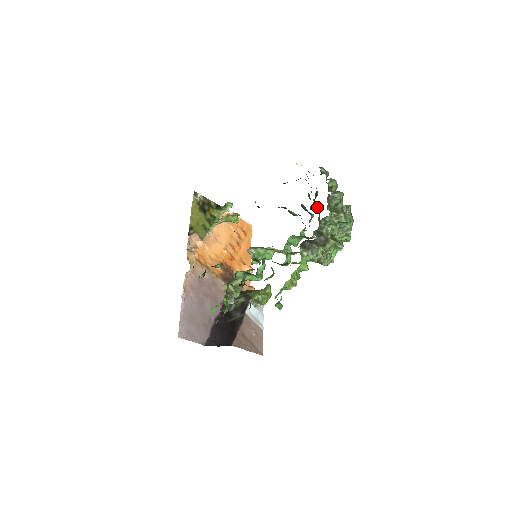
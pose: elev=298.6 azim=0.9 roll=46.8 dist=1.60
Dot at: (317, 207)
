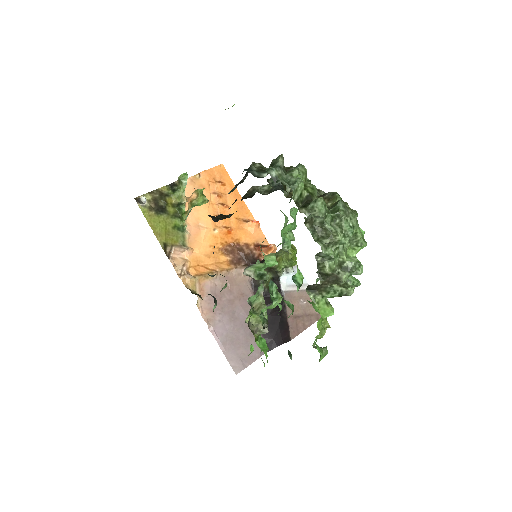
Dot at: occluded
